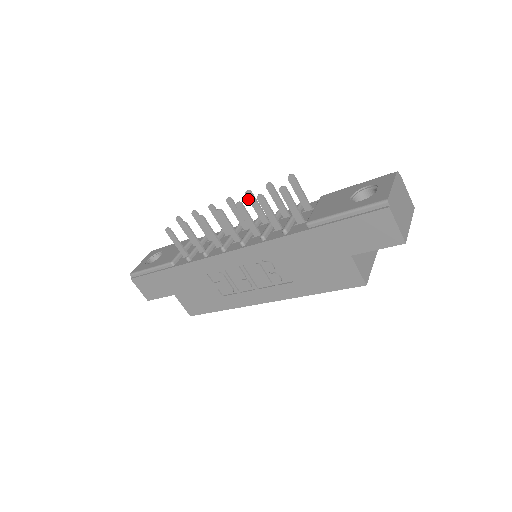
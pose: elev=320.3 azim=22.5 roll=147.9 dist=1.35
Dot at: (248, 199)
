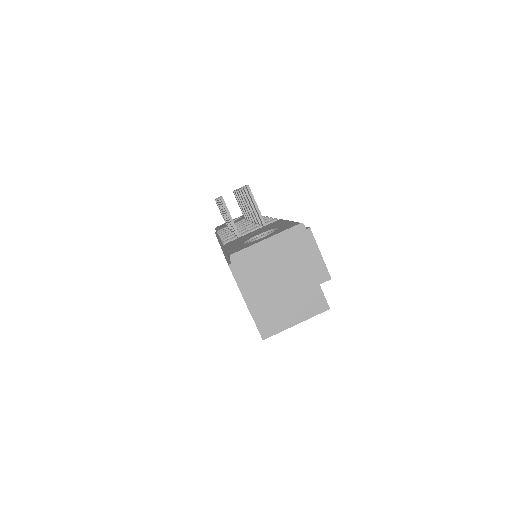
Dot at: occluded
